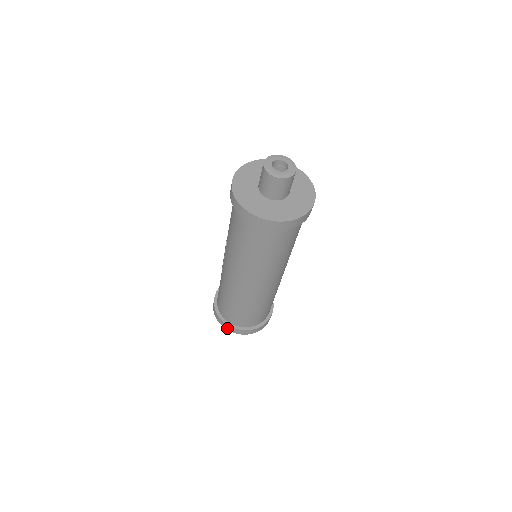
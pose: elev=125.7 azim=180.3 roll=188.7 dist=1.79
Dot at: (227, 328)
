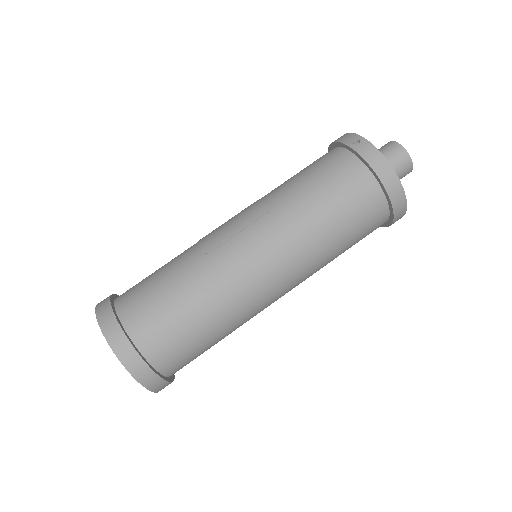
Dot at: (132, 366)
